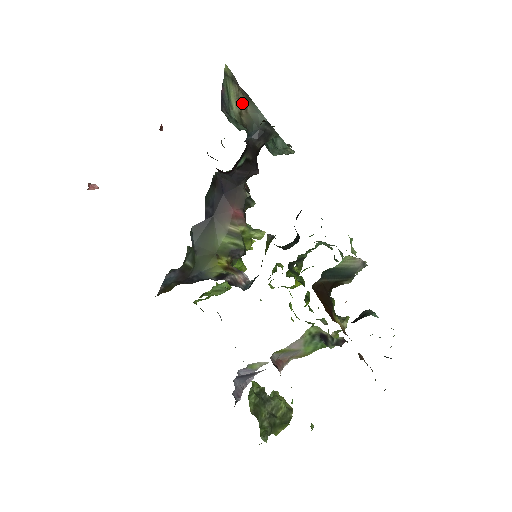
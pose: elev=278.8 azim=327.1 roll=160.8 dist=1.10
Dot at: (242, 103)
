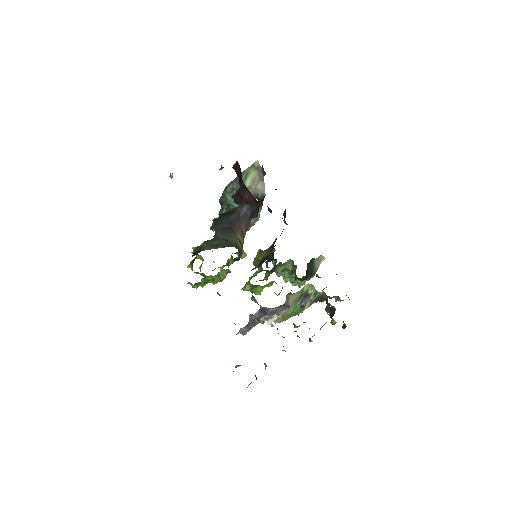
Dot at: (255, 182)
